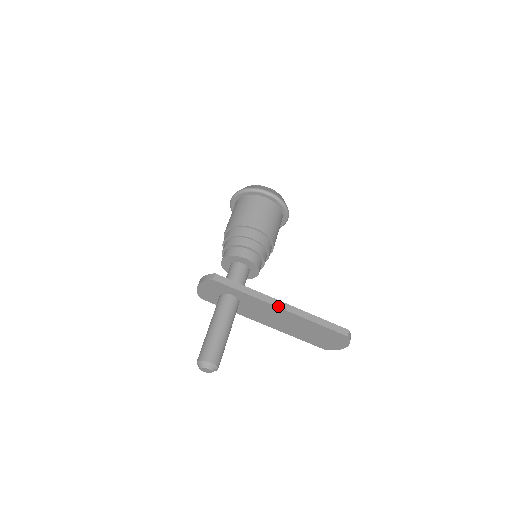
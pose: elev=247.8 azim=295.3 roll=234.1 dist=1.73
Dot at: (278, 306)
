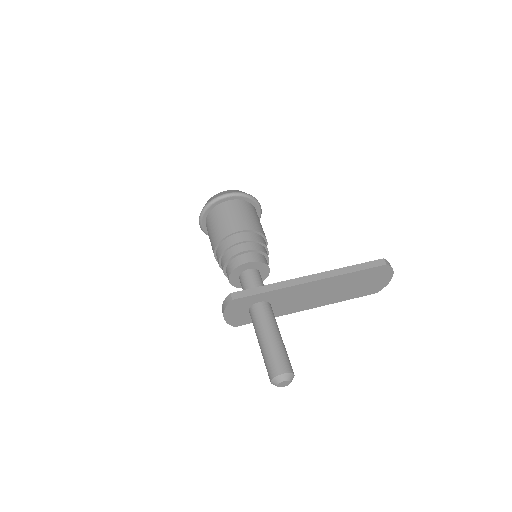
Dot at: (306, 282)
